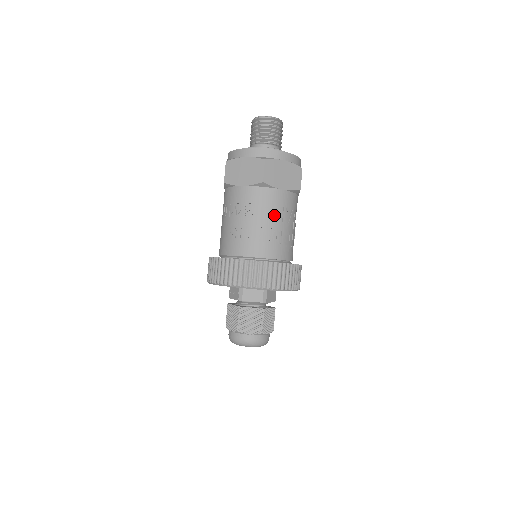
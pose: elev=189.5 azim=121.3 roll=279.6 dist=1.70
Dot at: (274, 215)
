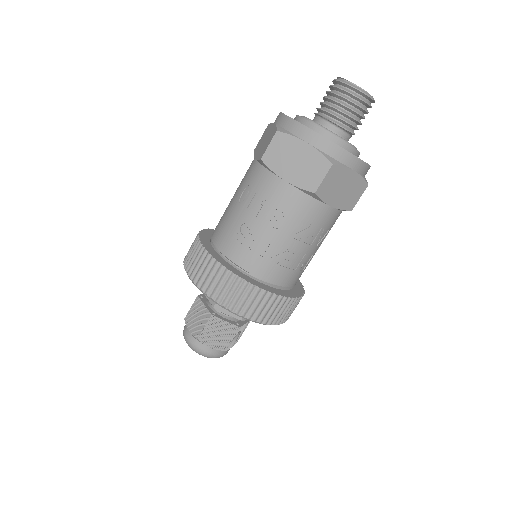
Dot at: (306, 235)
